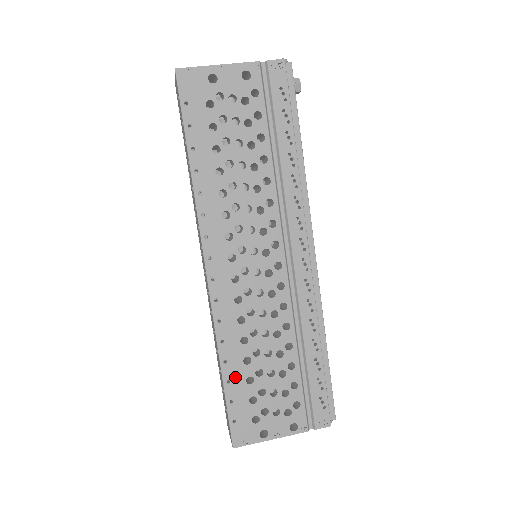
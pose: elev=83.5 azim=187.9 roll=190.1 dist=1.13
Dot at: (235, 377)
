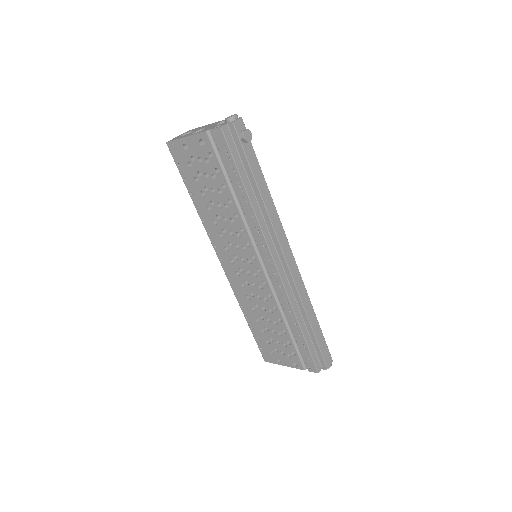
Dot at: (254, 327)
